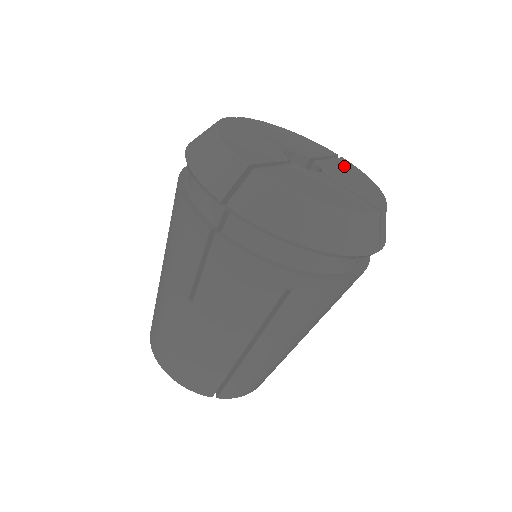
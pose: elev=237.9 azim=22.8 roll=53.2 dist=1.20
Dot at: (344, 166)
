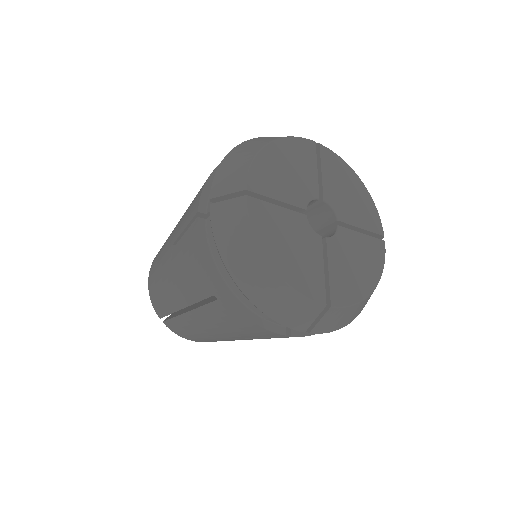
Dot at: (368, 249)
